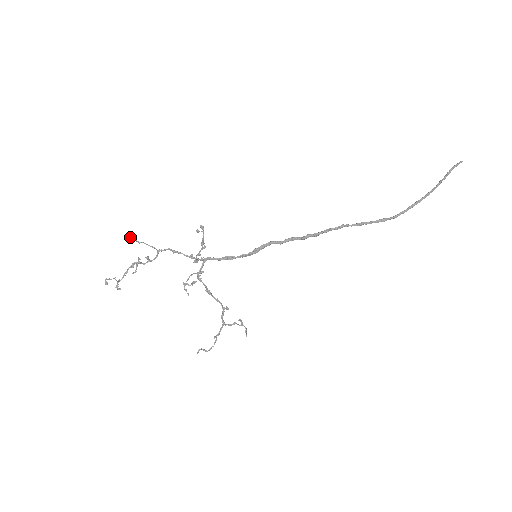
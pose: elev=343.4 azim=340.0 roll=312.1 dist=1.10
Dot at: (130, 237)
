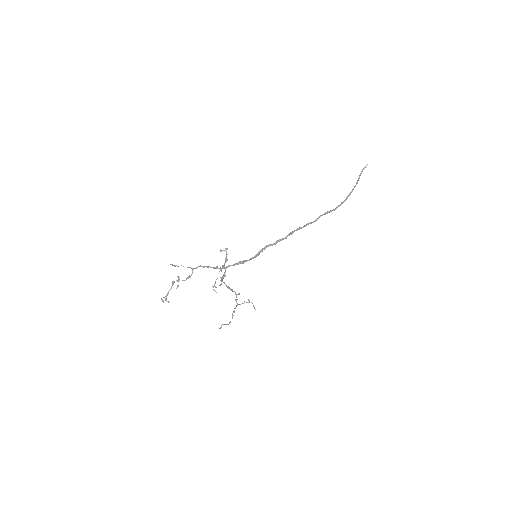
Dot at: (172, 264)
